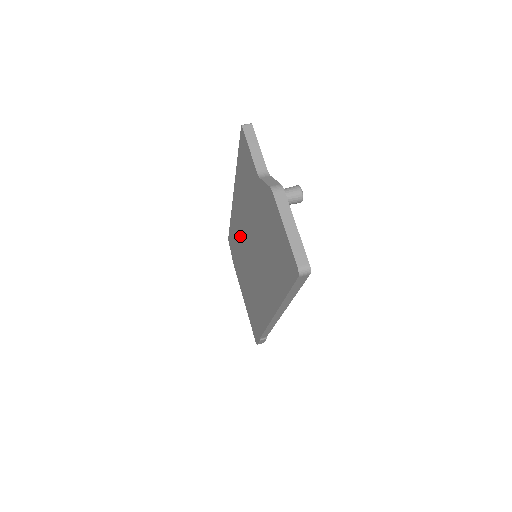
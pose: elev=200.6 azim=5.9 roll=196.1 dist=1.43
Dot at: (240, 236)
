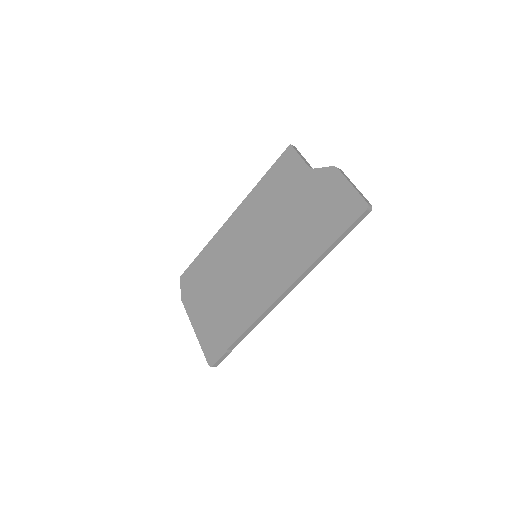
Dot at: (229, 250)
